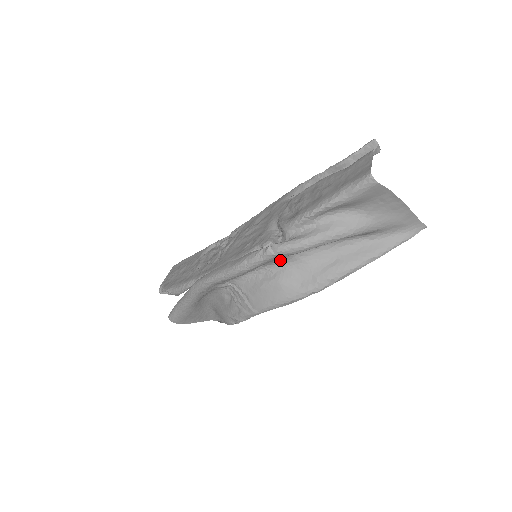
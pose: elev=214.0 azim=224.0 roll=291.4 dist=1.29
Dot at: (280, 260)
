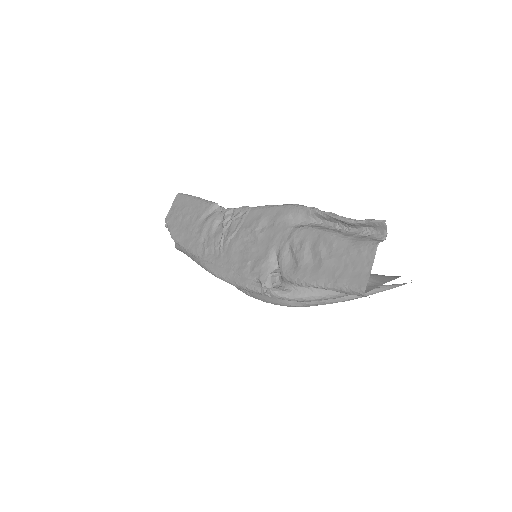
Dot at: occluded
